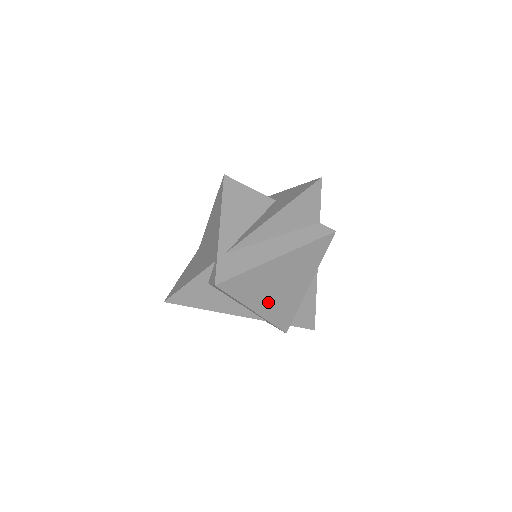
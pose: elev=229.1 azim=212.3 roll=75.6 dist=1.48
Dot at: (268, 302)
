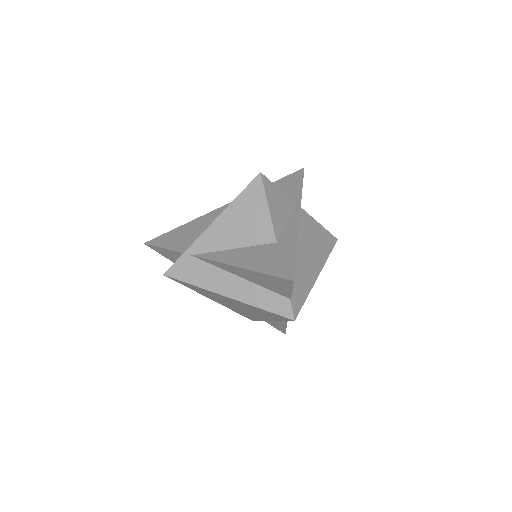
Dot at: (225, 304)
